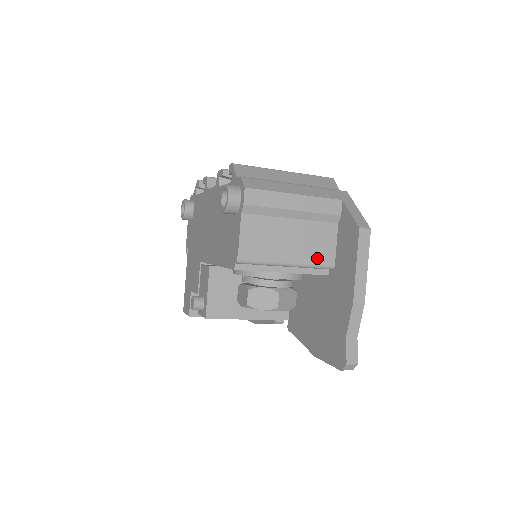
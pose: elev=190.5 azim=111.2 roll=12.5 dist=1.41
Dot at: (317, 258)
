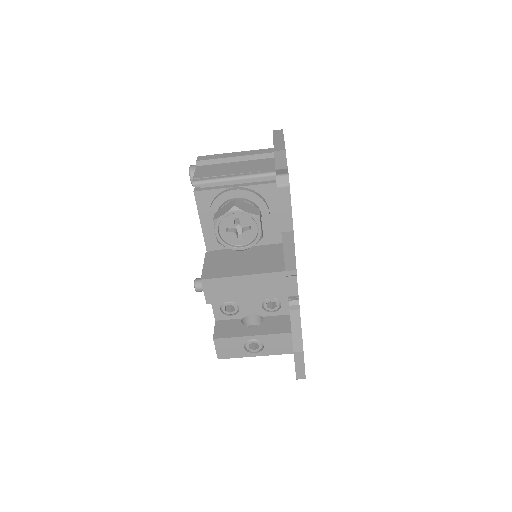
Dot at: (259, 171)
